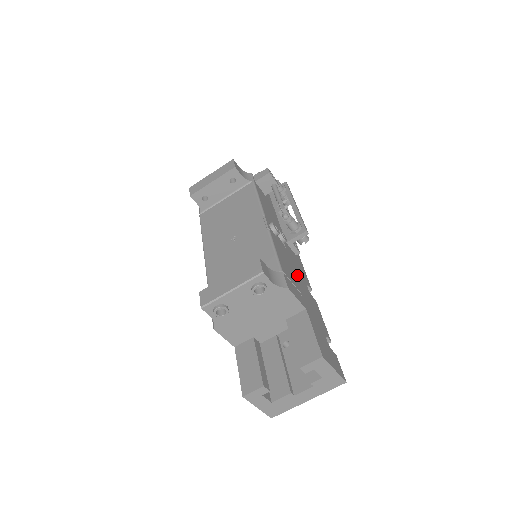
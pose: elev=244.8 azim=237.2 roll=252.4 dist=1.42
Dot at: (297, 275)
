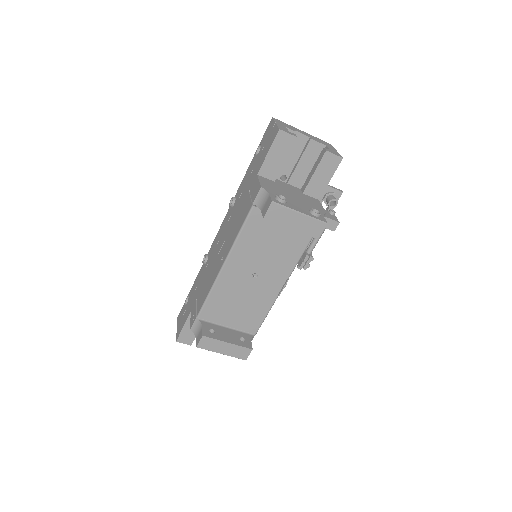
Dot at: occluded
